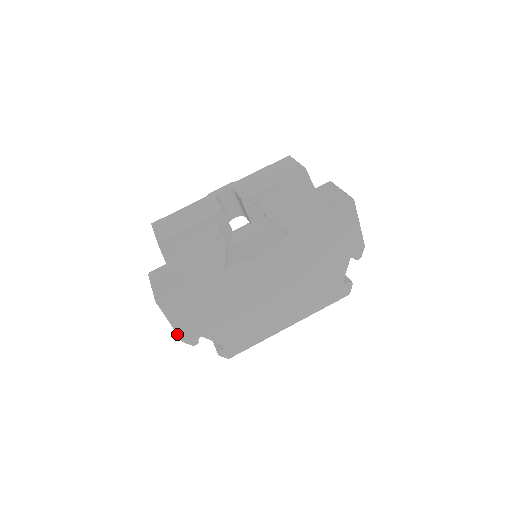
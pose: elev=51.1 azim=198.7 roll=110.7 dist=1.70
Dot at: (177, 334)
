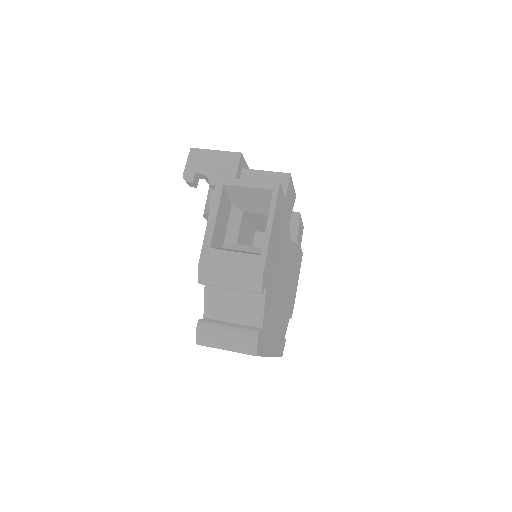
Dot at: (266, 255)
